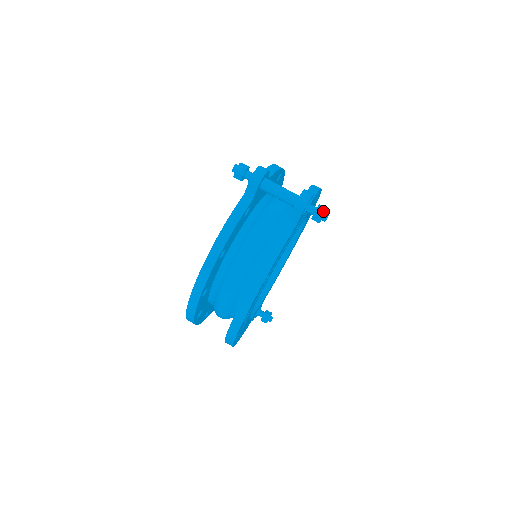
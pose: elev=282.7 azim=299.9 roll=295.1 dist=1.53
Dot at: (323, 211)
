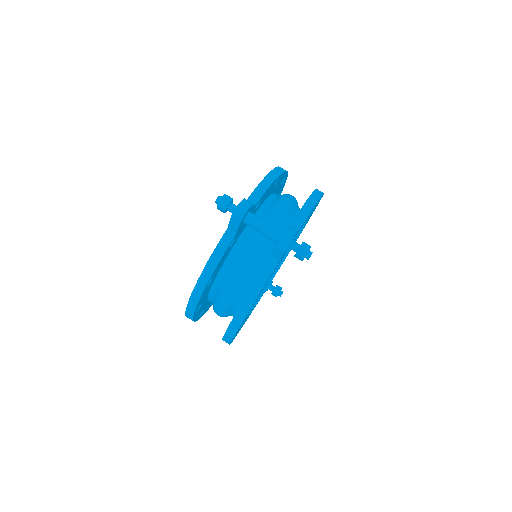
Dot at: (305, 252)
